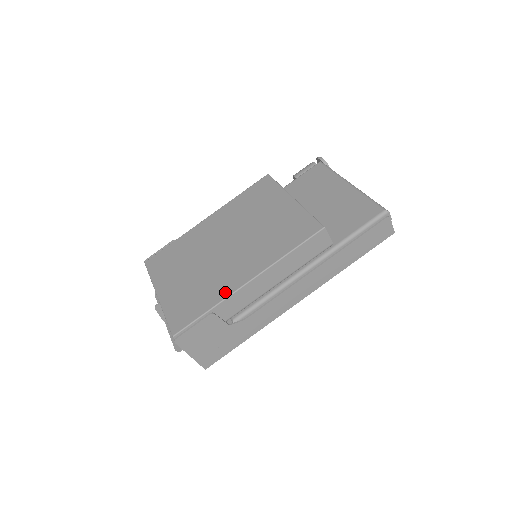
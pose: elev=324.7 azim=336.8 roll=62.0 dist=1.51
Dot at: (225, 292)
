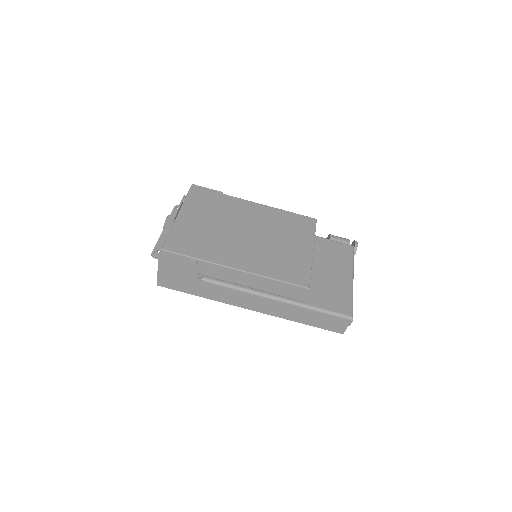
Dot at: (217, 259)
